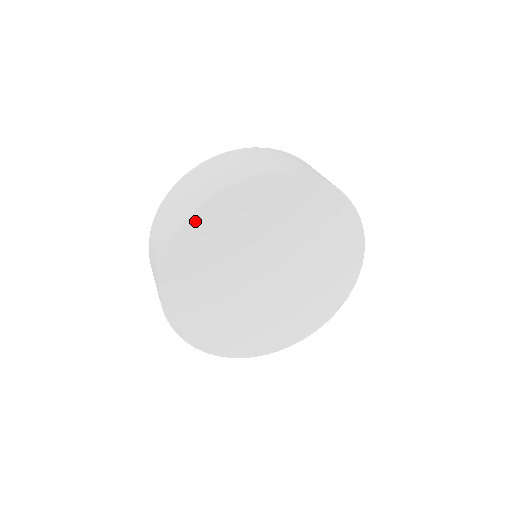
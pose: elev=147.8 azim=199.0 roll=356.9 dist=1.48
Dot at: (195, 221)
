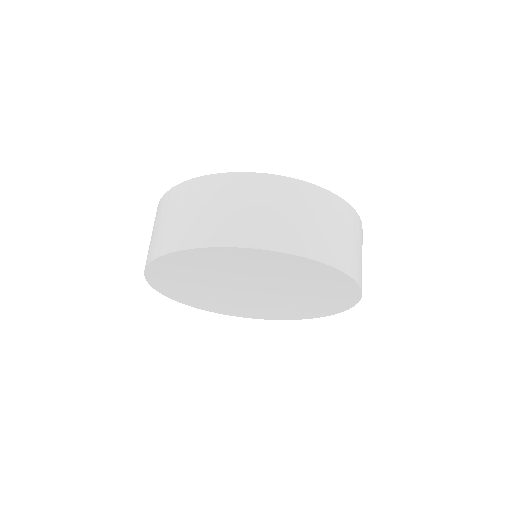
Dot at: (238, 251)
